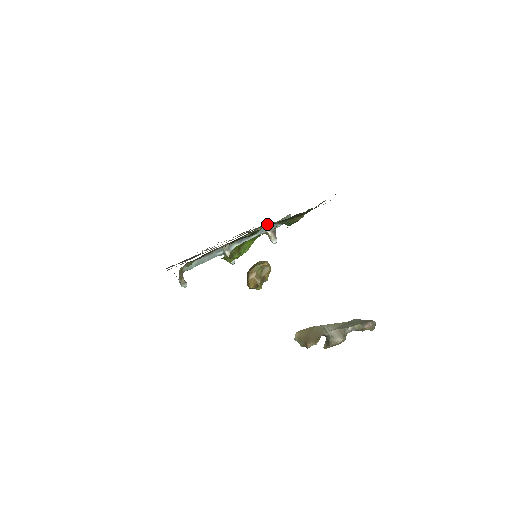
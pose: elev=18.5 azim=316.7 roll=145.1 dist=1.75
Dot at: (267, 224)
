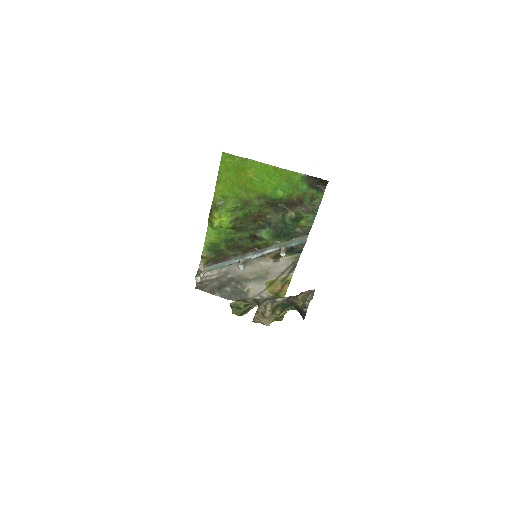
Dot at: (284, 242)
